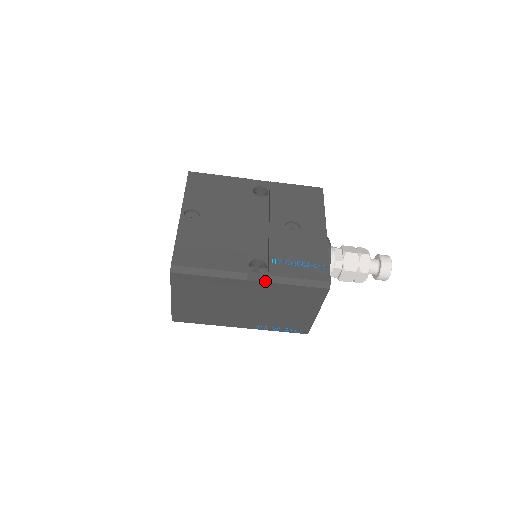
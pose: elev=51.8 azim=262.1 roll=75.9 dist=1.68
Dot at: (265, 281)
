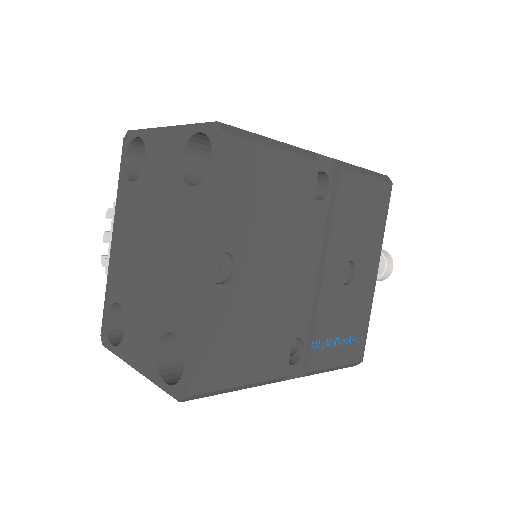
Dot at: (299, 376)
